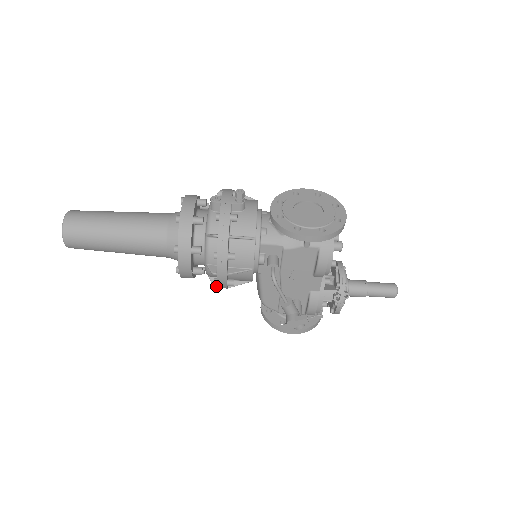
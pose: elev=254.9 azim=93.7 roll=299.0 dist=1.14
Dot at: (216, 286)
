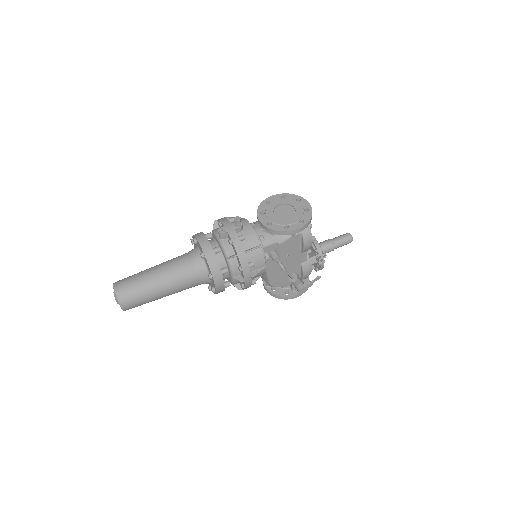
Dot at: (241, 289)
